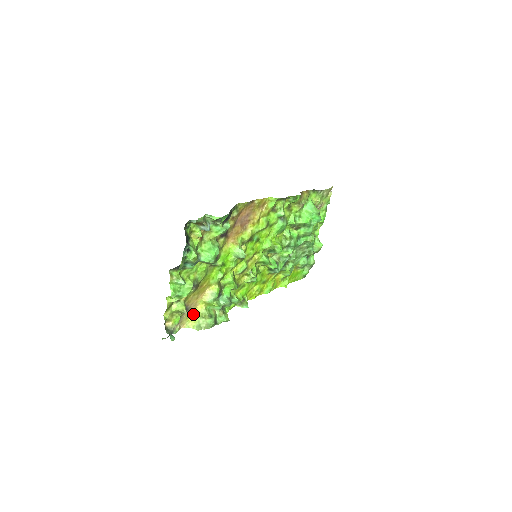
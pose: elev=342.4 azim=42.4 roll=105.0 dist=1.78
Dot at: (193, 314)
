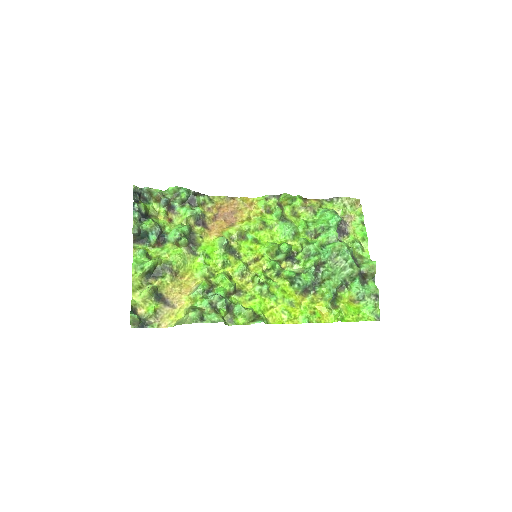
Dot at: (178, 313)
